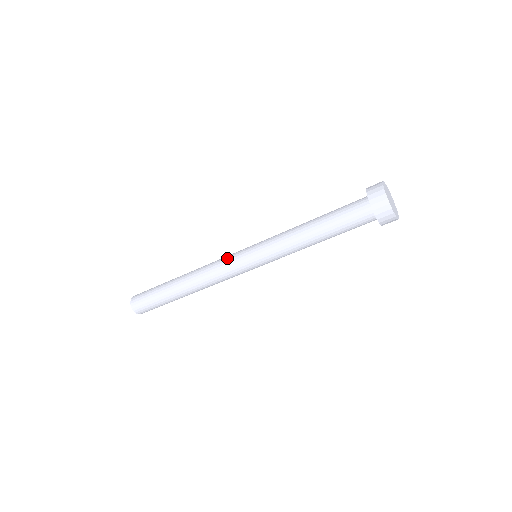
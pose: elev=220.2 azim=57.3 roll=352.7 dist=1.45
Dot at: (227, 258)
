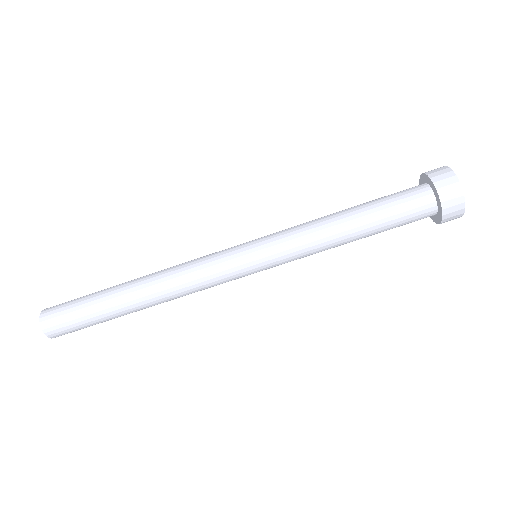
Dot at: occluded
